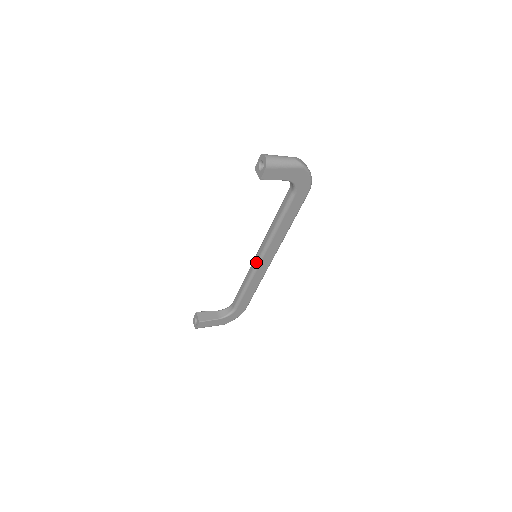
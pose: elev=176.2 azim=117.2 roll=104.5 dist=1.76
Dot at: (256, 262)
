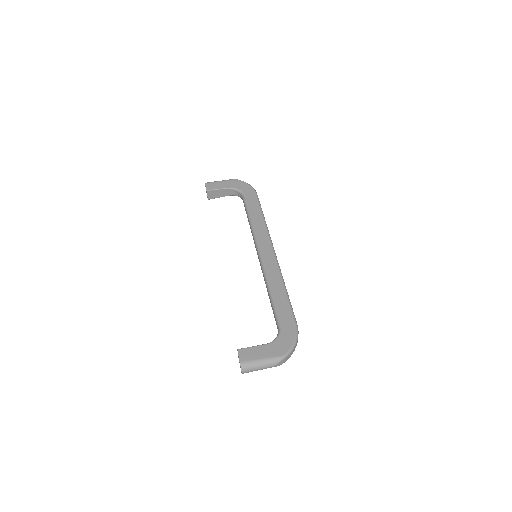
Dot at: occluded
